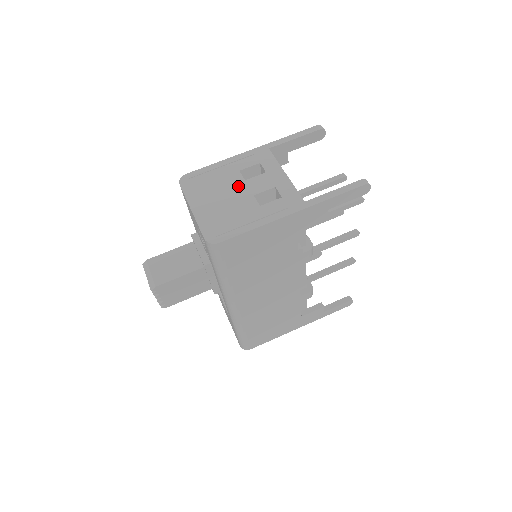
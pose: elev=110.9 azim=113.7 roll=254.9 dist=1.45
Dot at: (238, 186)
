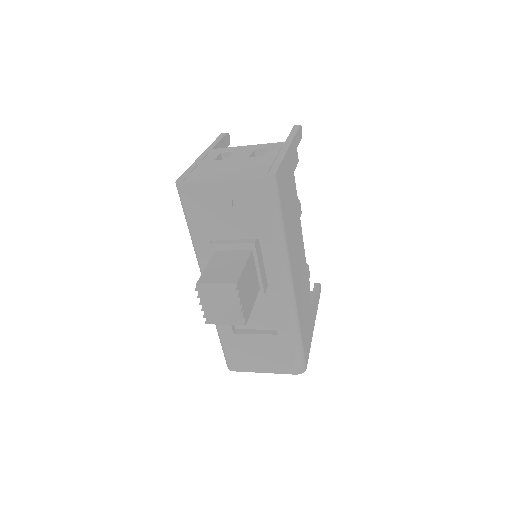
Dot at: (229, 162)
